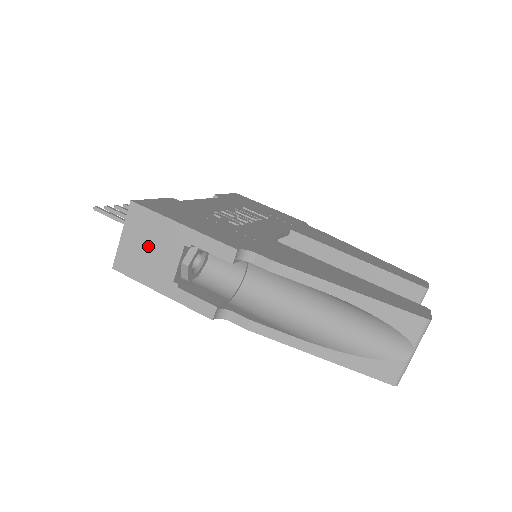
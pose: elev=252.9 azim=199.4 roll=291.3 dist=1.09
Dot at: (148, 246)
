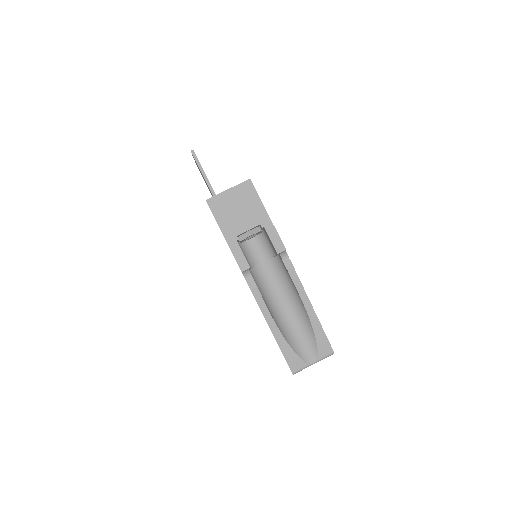
Dot at: (239, 208)
